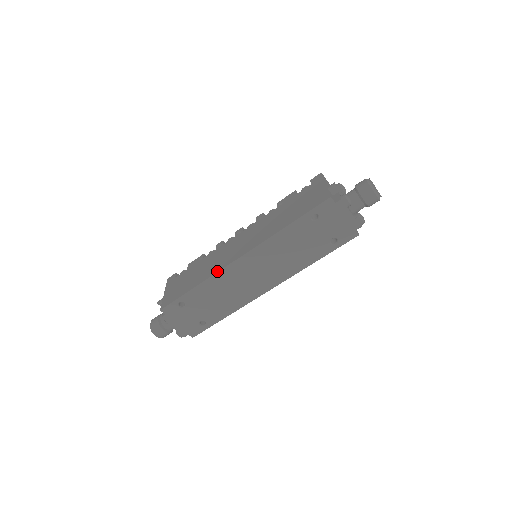
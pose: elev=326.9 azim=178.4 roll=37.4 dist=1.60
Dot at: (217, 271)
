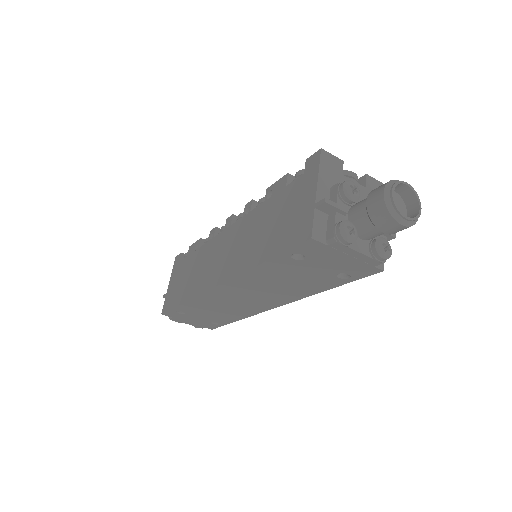
Dot at: (198, 293)
